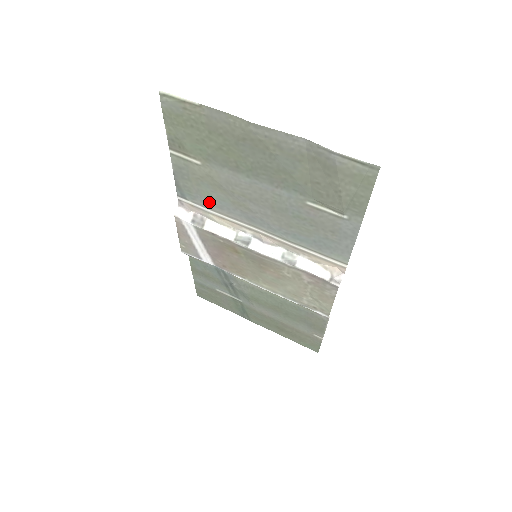
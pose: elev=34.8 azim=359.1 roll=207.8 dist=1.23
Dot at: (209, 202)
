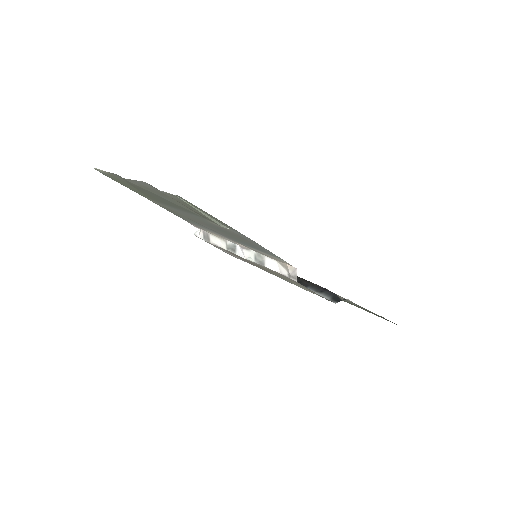
Dot at: occluded
